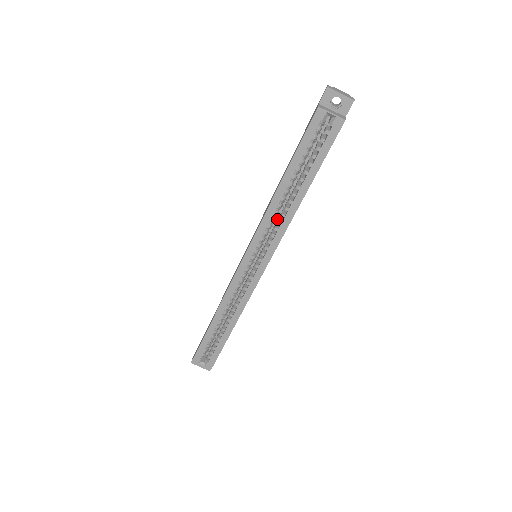
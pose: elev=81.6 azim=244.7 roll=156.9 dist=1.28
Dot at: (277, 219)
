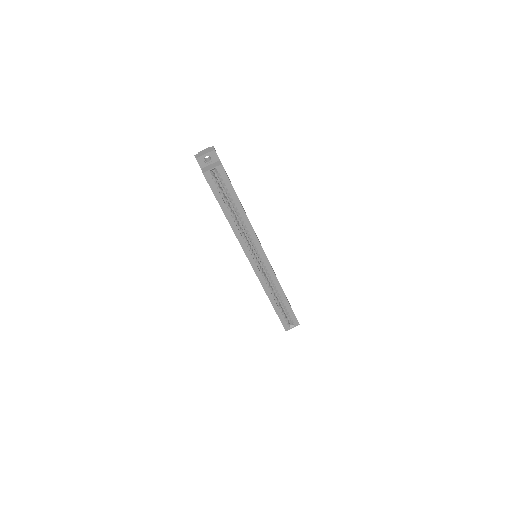
Dot at: occluded
